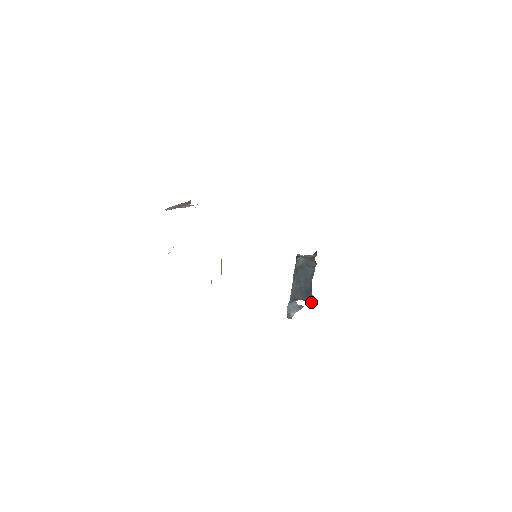
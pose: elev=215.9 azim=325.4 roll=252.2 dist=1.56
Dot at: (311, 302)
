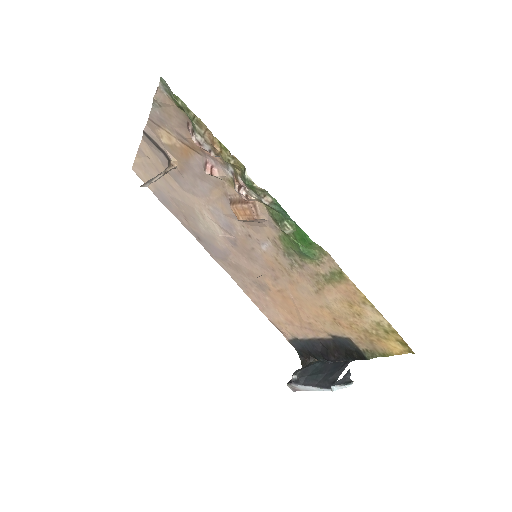
Dot at: (351, 360)
